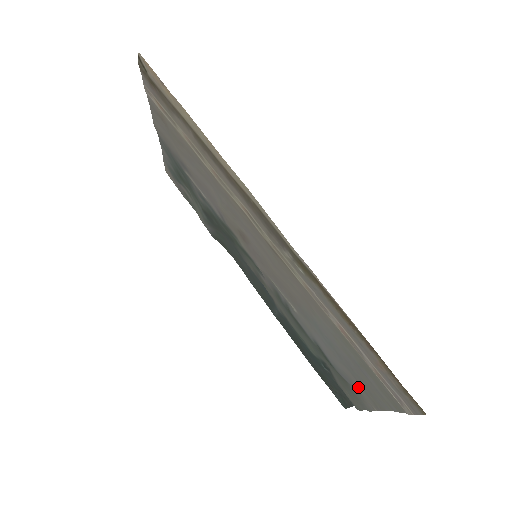
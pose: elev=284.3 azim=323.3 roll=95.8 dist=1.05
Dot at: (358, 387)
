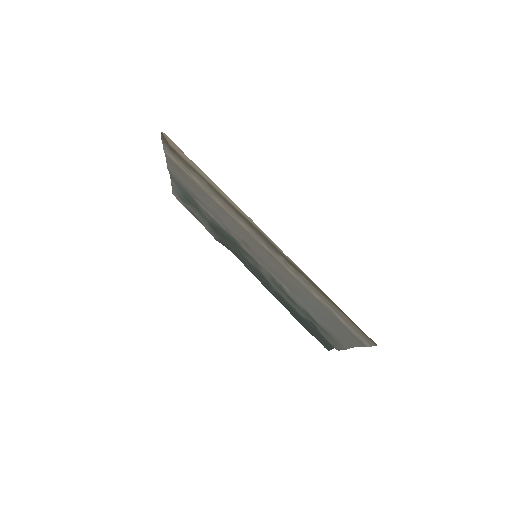
Dot at: (336, 335)
